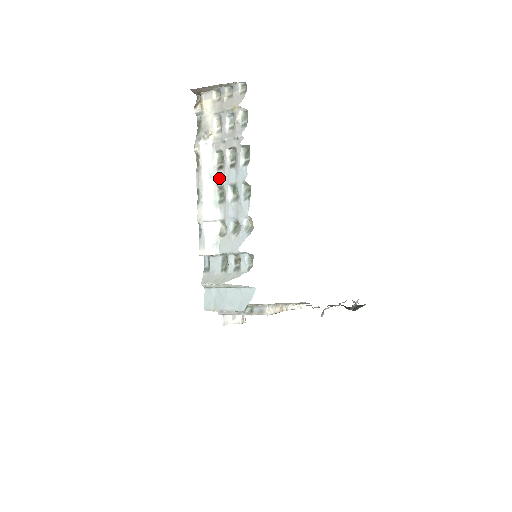
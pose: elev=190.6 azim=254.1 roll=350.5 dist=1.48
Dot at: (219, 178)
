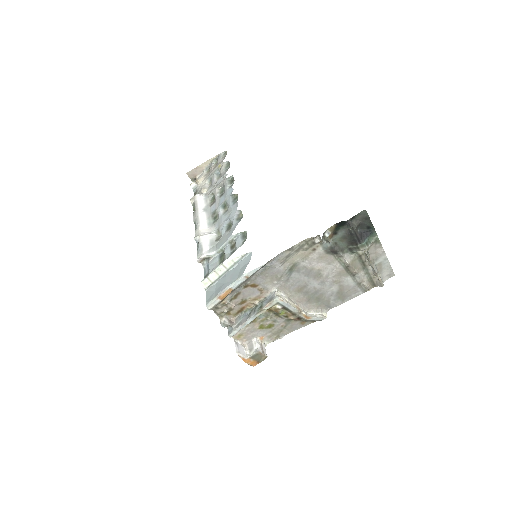
Dot at: (212, 209)
